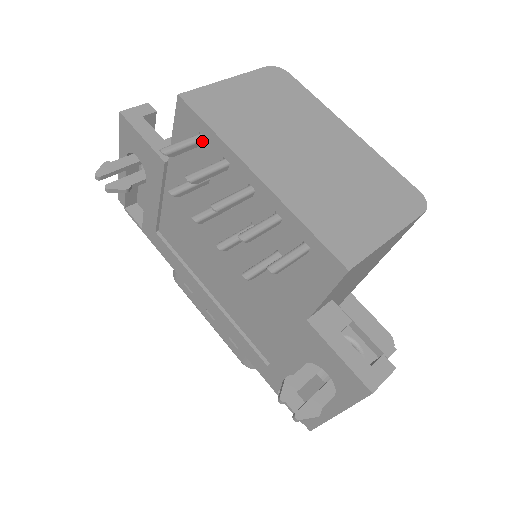
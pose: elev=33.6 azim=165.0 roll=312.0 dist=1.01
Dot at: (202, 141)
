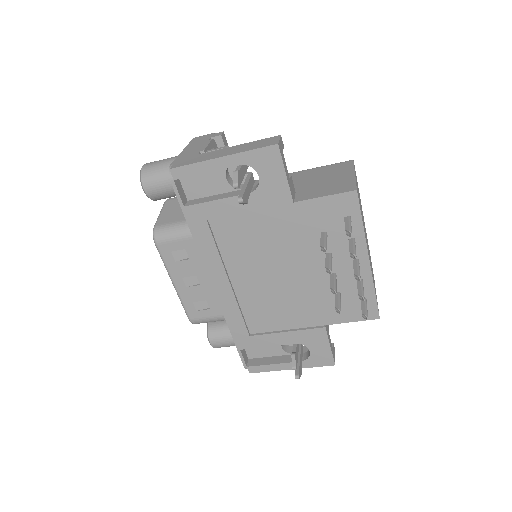
Dot at: occluded
